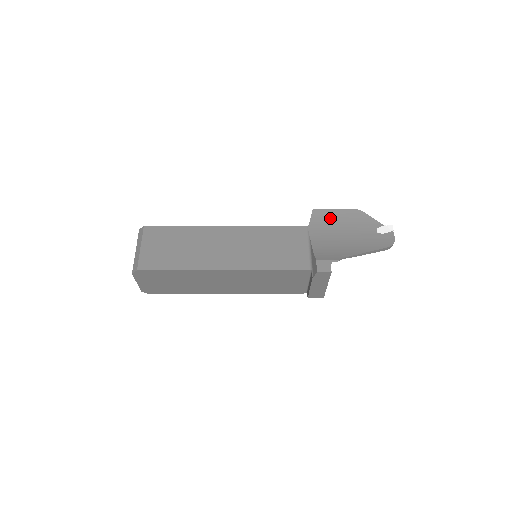
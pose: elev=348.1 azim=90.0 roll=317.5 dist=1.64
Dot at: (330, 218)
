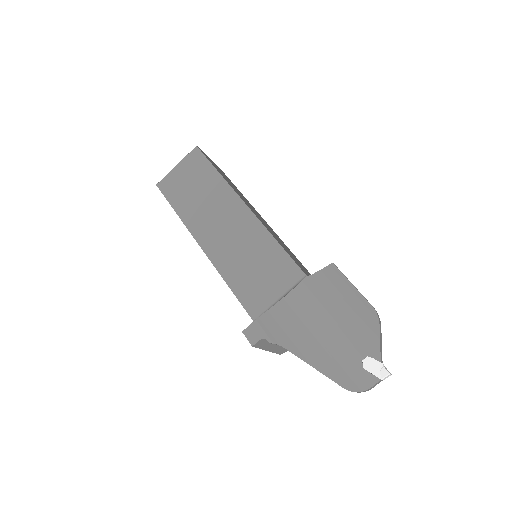
Dot at: (337, 291)
